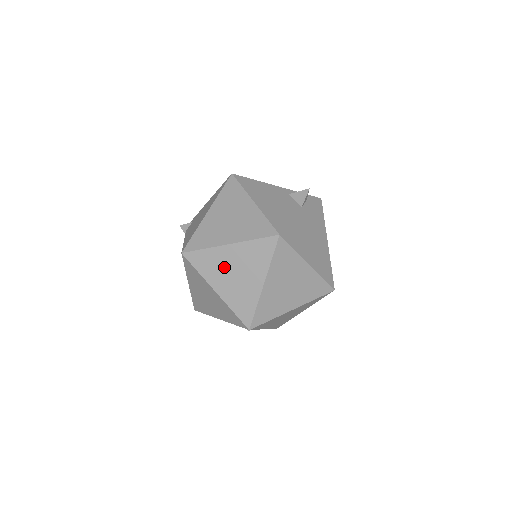
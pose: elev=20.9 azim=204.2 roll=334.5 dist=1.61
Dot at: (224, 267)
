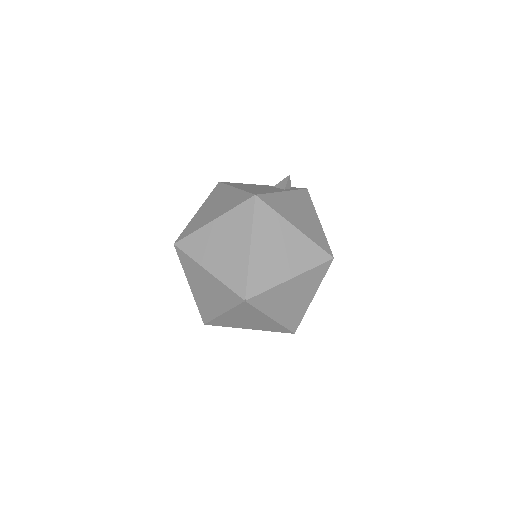
Dot at: (212, 244)
